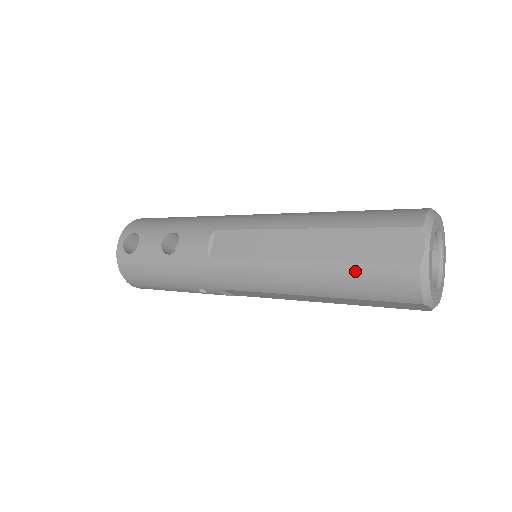
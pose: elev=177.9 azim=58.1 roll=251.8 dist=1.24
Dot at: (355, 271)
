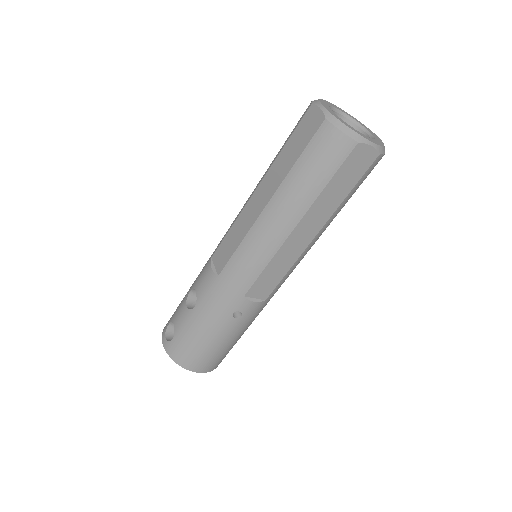
Dot at: (298, 170)
